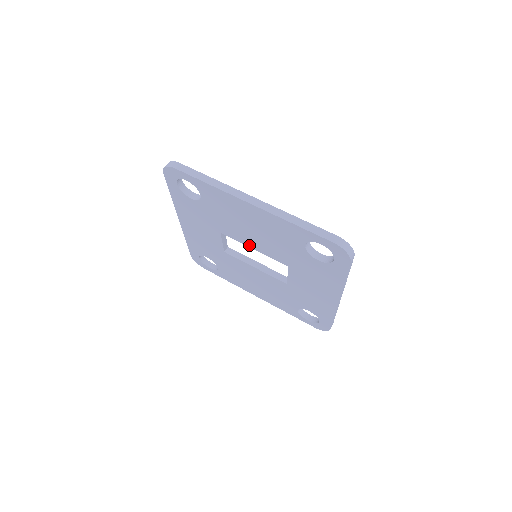
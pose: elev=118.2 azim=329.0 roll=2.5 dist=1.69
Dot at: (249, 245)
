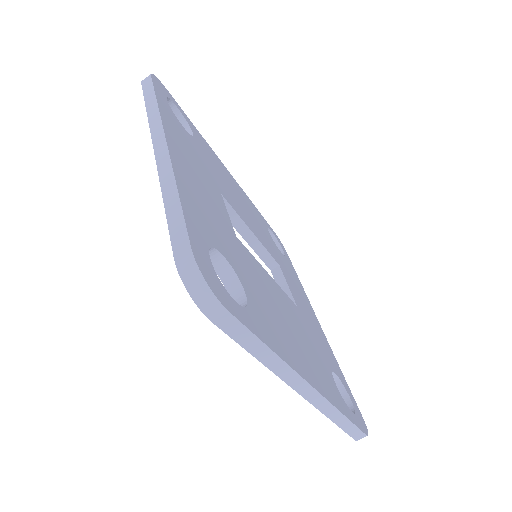
Dot at: occluded
